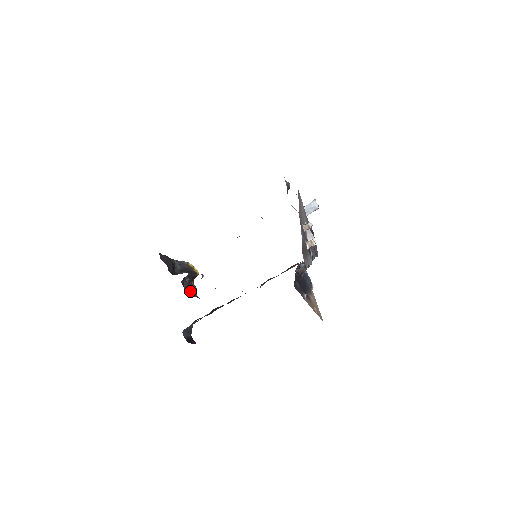
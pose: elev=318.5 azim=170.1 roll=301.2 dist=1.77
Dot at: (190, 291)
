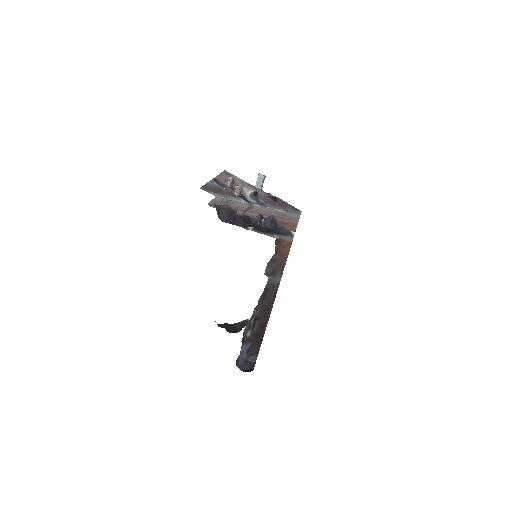
Dot at: occluded
